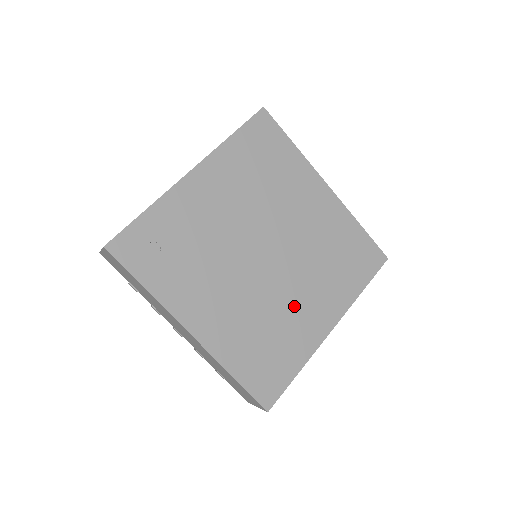
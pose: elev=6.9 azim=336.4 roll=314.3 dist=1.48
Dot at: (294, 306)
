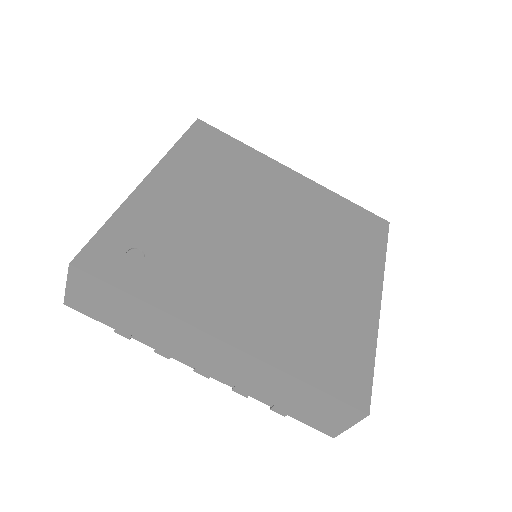
Dot at: (327, 284)
